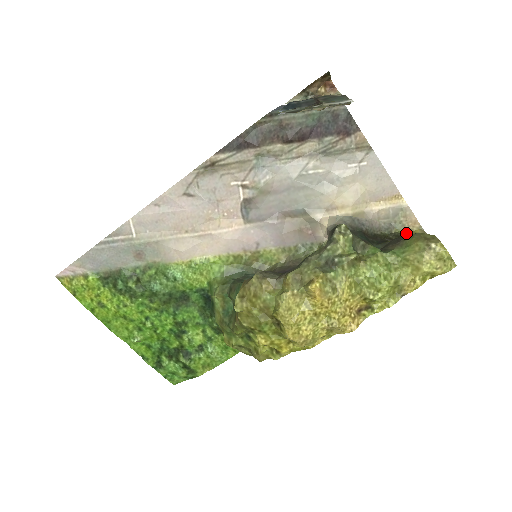
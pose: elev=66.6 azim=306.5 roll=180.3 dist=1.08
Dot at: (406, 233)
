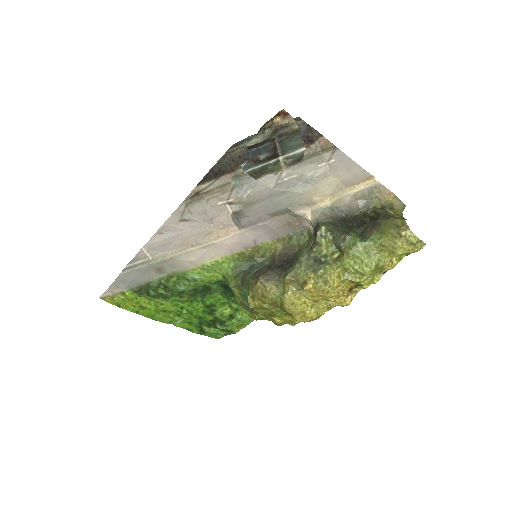
Dot at: (383, 205)
